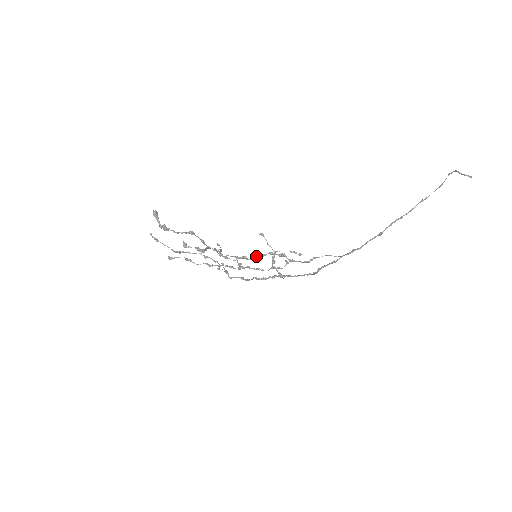
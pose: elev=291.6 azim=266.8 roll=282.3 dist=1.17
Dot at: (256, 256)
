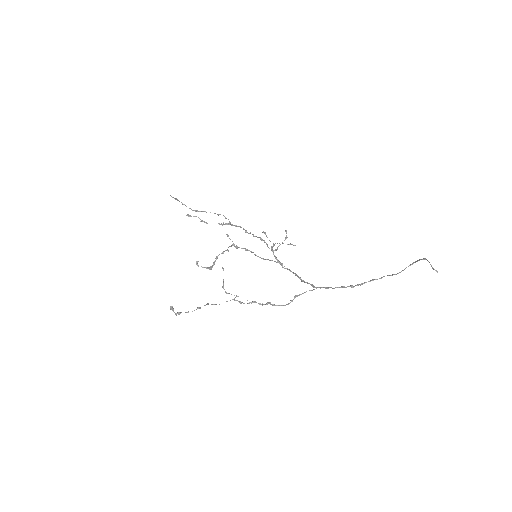
Dot at: (249, 303)
